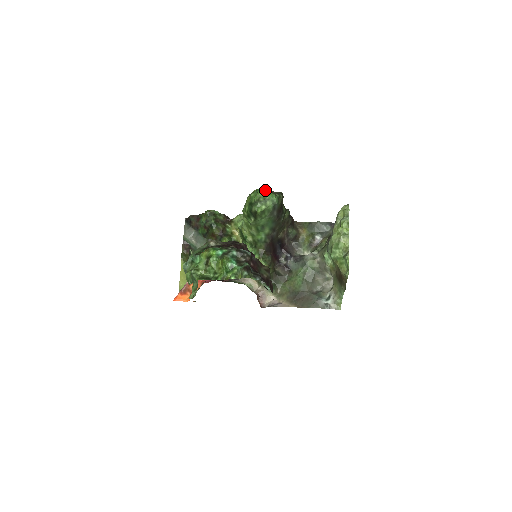
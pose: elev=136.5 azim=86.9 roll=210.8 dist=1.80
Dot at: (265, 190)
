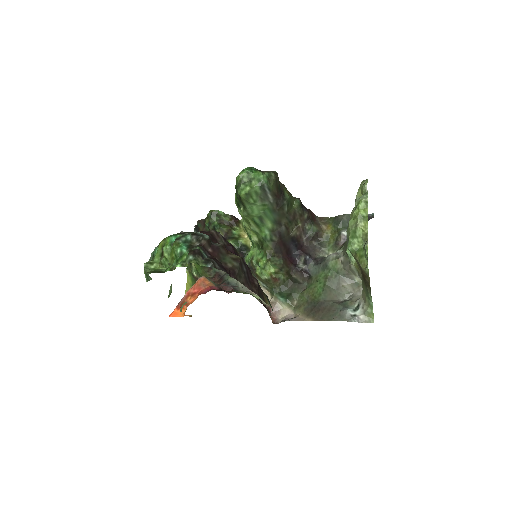
Dot at: (251, 169)
